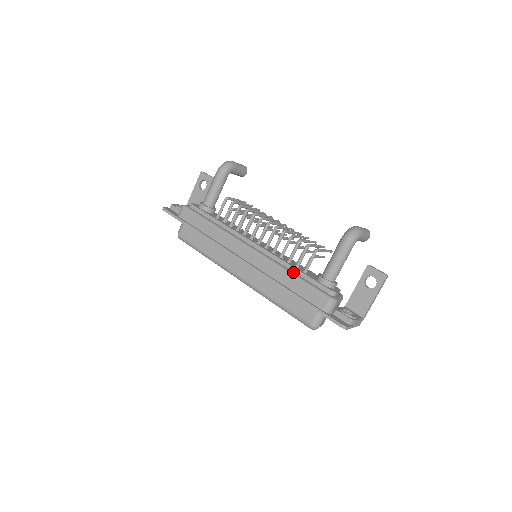
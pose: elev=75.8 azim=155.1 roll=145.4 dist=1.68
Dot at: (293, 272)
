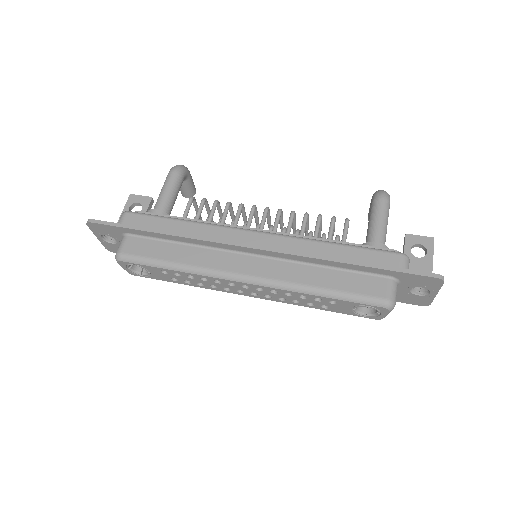
Dot at: (333, 243)
